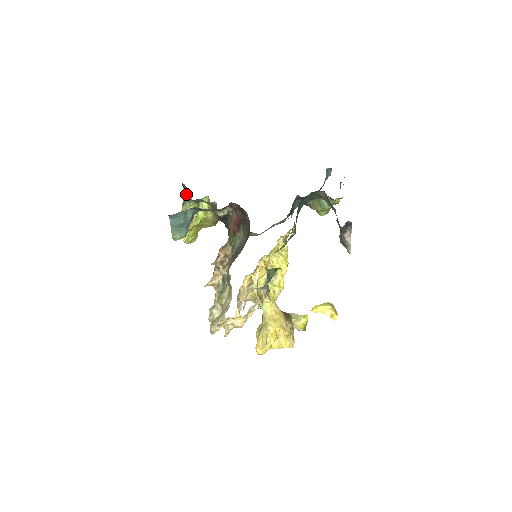
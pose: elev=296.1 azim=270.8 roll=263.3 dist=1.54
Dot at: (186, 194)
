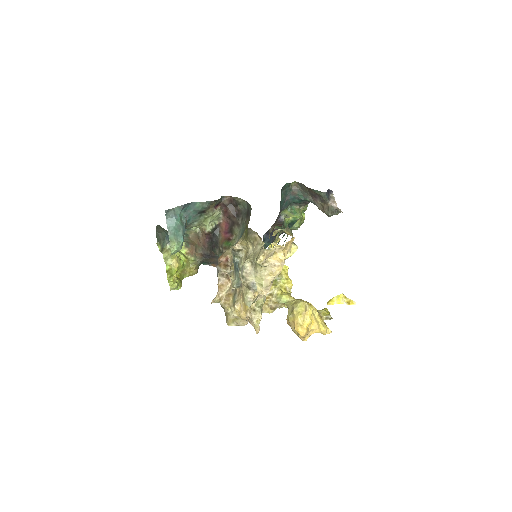
Dot at: (163, 241)
